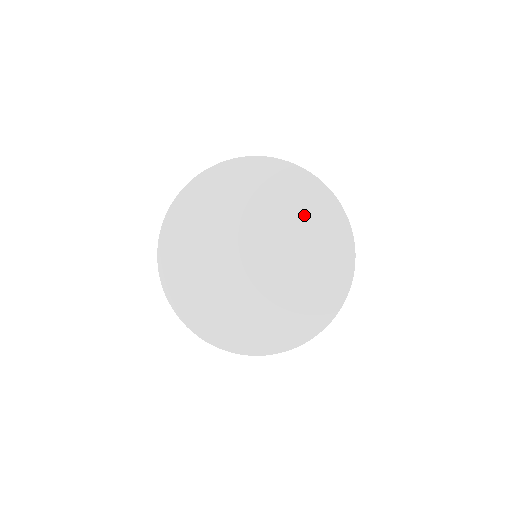
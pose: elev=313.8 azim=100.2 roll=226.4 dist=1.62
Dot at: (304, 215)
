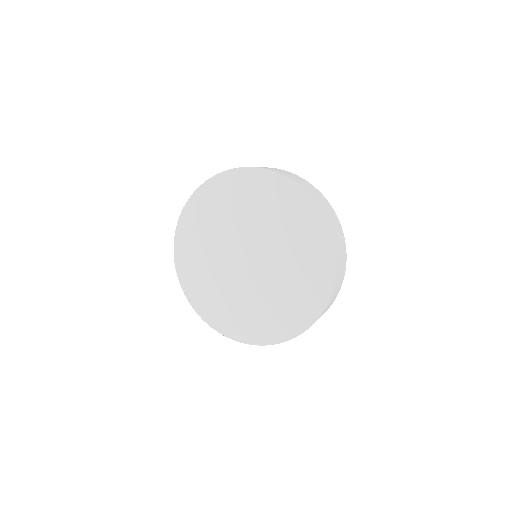
Dot at: (294, 227)
